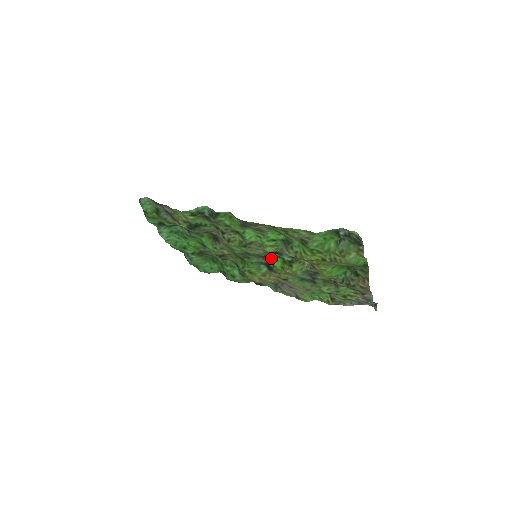
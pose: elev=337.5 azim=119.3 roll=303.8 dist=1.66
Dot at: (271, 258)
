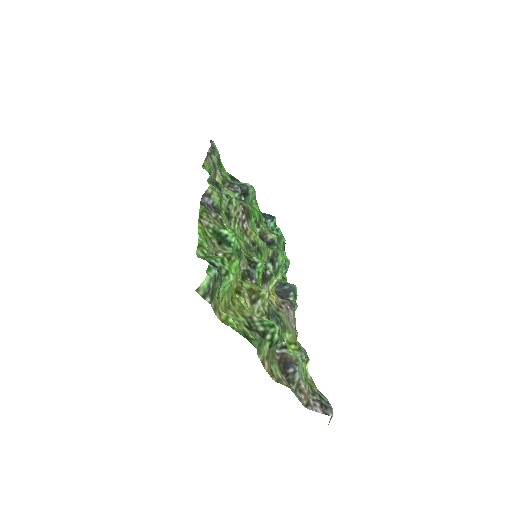
Dot at: occluded
